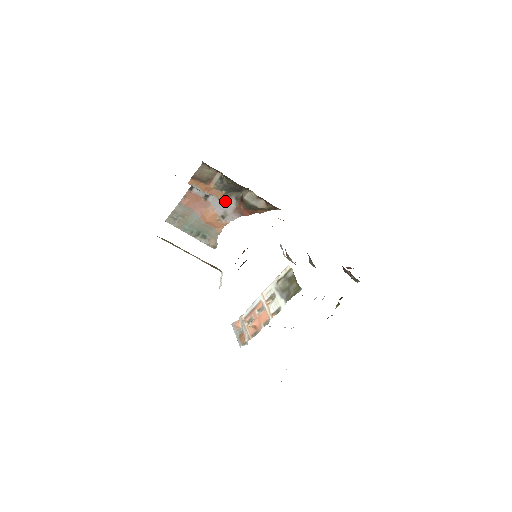
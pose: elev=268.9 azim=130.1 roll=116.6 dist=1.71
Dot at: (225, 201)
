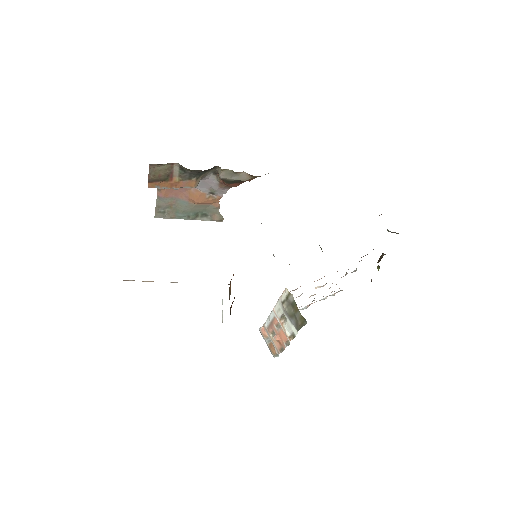
Dot at: (204, 180)
